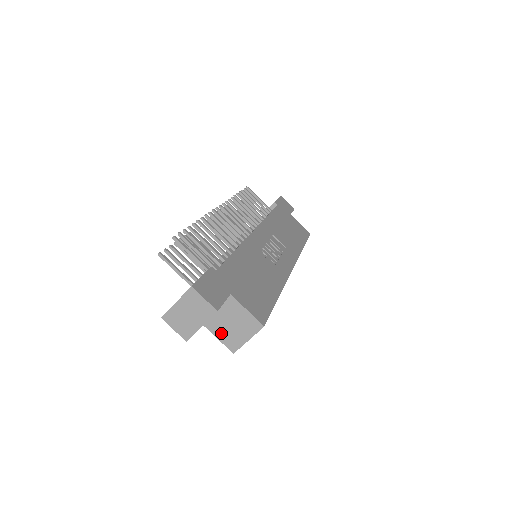
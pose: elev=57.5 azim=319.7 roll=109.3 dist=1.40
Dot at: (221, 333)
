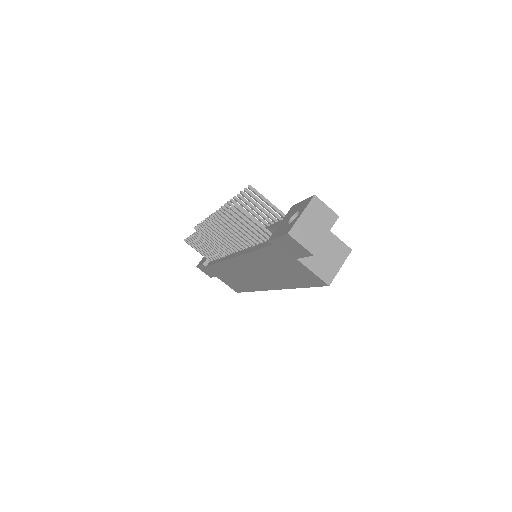
Dot at: (316, 266)
